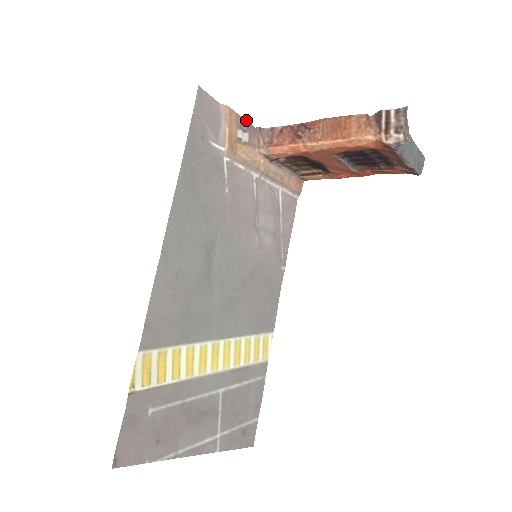
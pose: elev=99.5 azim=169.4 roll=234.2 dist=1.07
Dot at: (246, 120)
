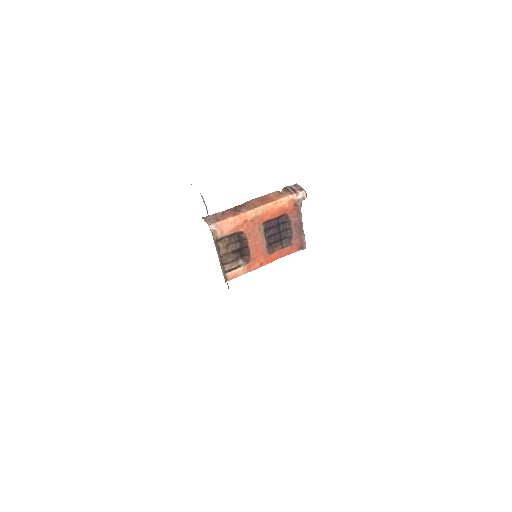
Dot at: occluded
